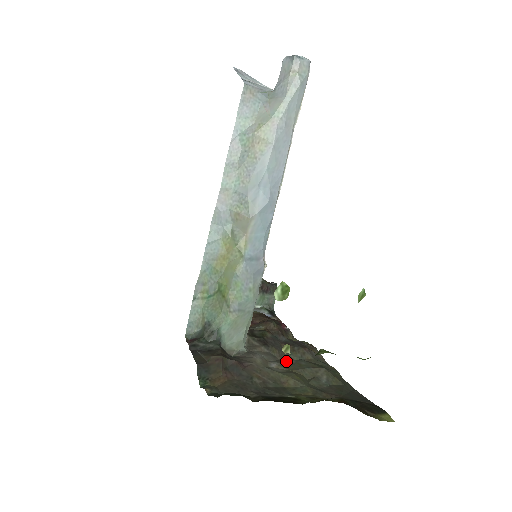
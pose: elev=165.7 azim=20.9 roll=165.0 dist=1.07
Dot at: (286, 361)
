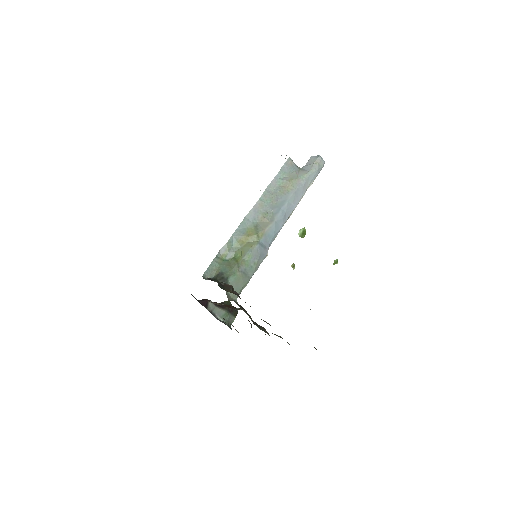
Dot at: occluded
